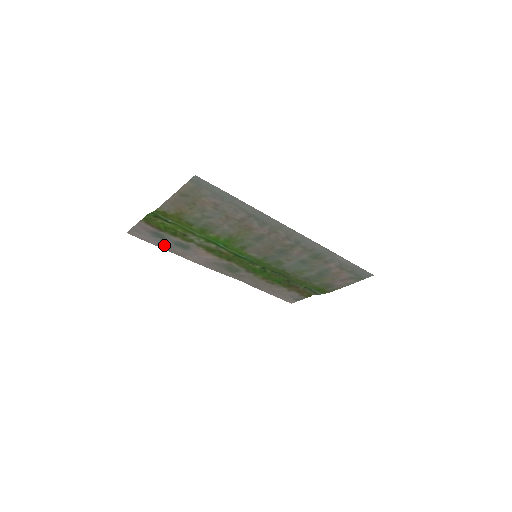
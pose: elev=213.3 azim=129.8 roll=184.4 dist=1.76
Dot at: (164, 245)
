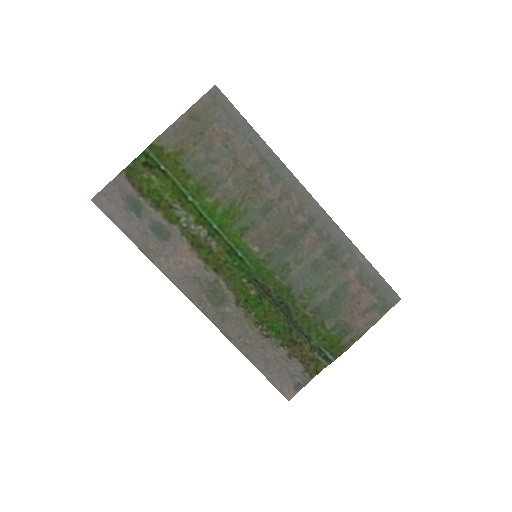
Dot at: (135, 231)
